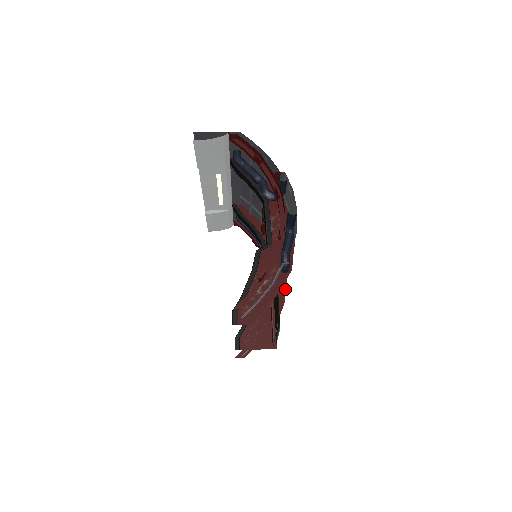
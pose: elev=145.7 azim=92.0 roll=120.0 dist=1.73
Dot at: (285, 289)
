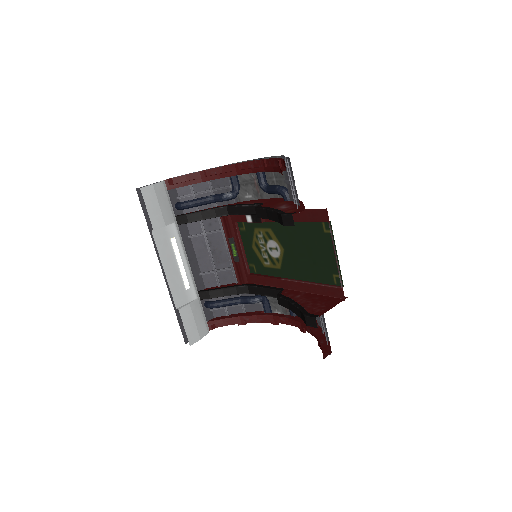
Dot at: occluded
